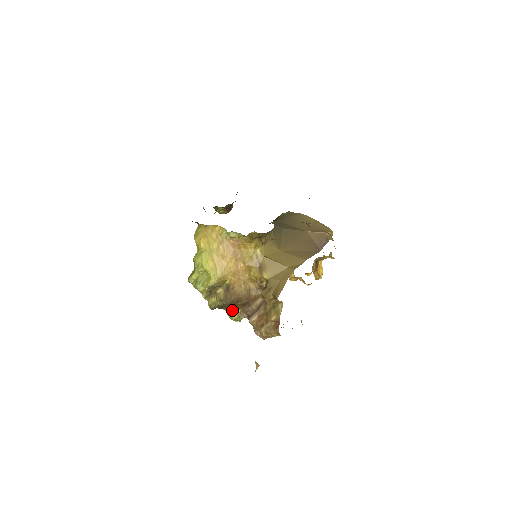
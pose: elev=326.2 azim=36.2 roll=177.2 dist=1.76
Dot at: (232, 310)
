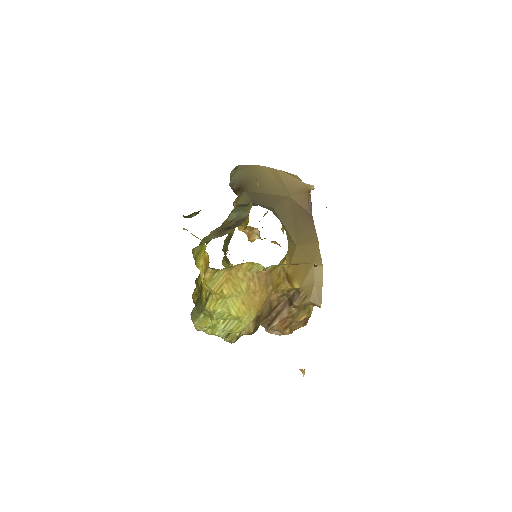
Dot at: occluded
